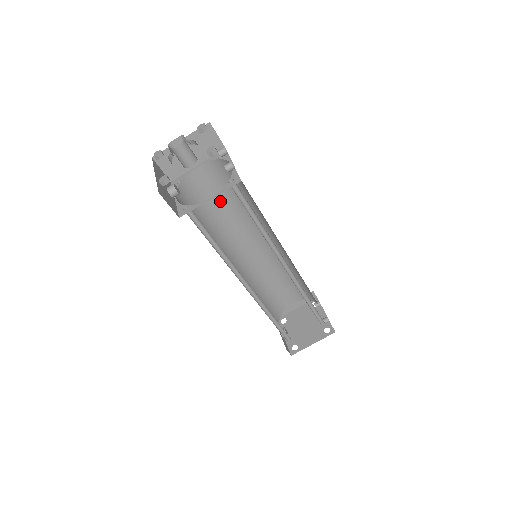
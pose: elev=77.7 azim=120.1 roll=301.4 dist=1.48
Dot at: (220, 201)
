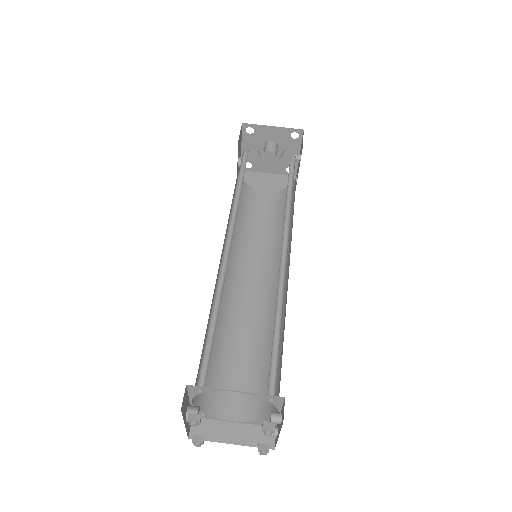
Dot at: (259, 224)
